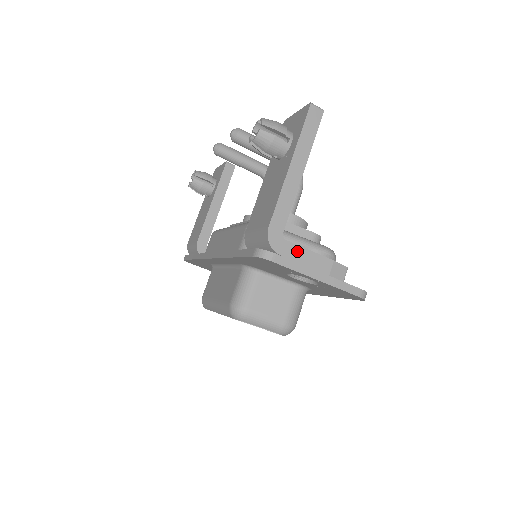
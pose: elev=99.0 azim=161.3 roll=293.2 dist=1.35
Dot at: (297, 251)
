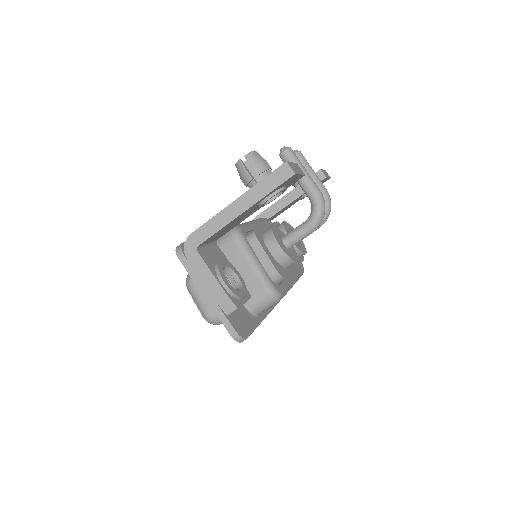
Dot at: (201, 266)
